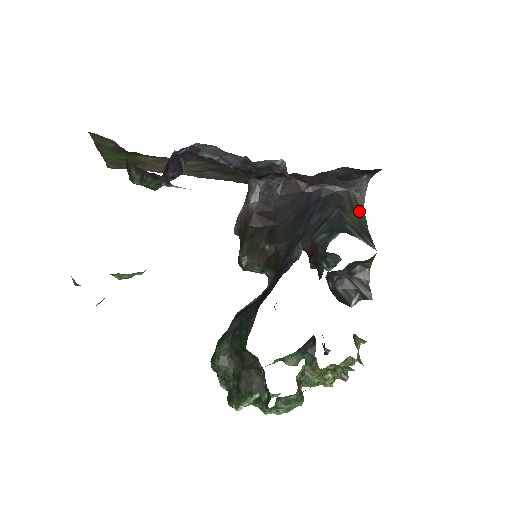
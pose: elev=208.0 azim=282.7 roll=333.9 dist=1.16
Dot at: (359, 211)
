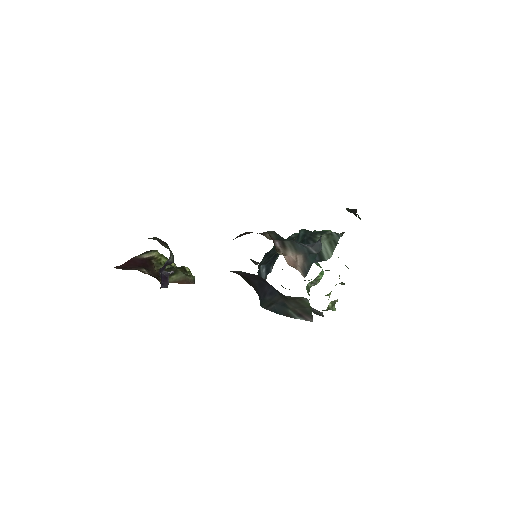
Dot at: (301, 301)
